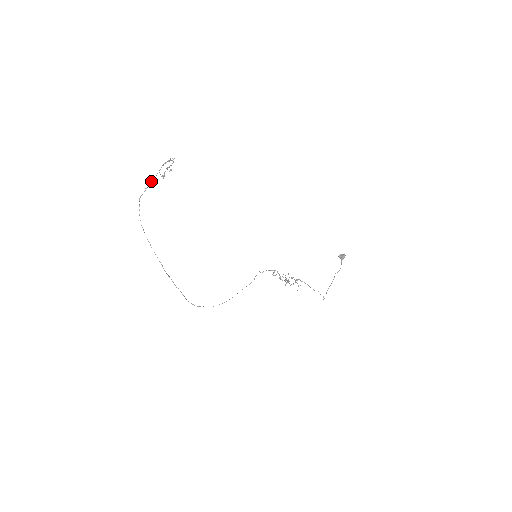
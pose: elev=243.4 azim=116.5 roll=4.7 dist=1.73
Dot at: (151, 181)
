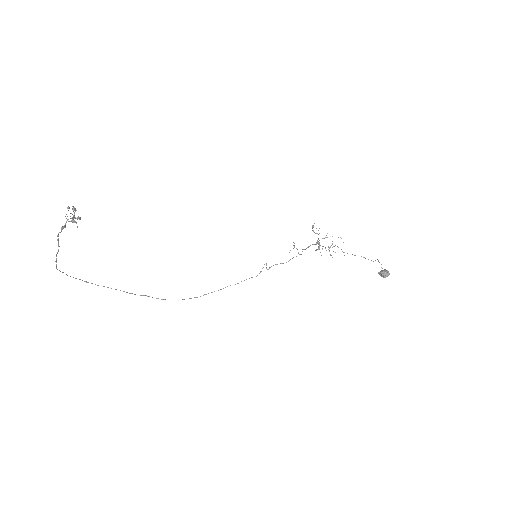
Dot at: occluded
